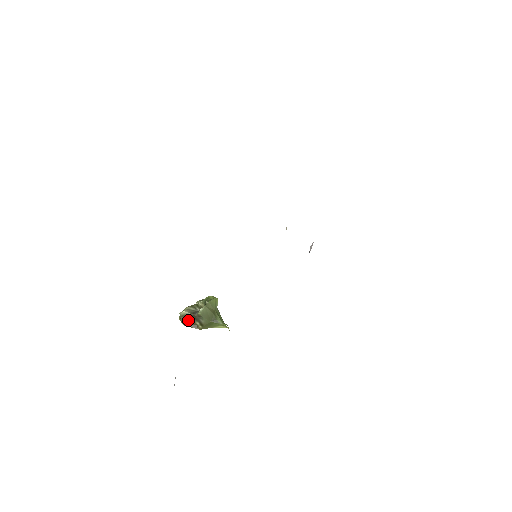
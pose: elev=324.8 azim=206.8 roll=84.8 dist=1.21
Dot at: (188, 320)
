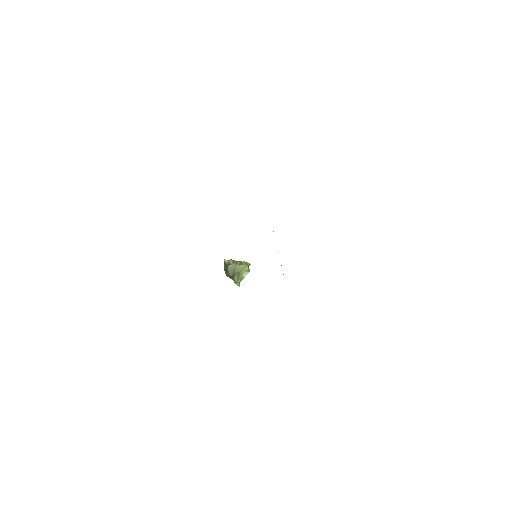
Dot at: (225, 266)
